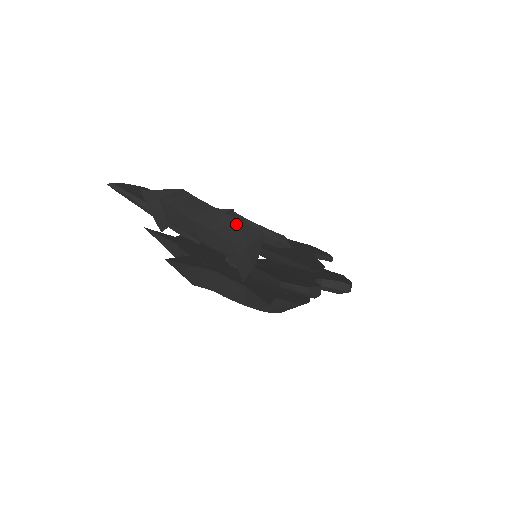
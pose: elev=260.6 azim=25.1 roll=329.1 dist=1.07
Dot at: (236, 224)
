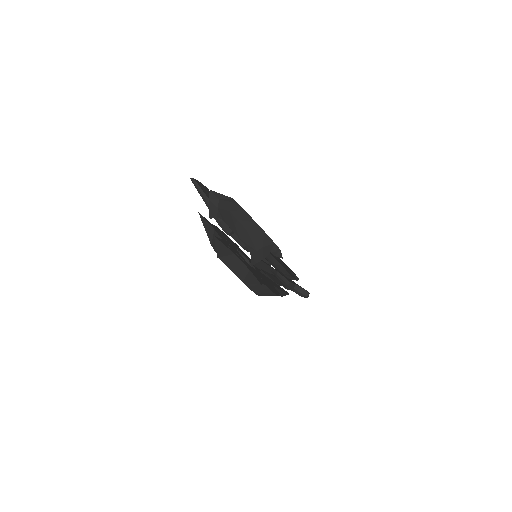
Dot at: (261, 232)
